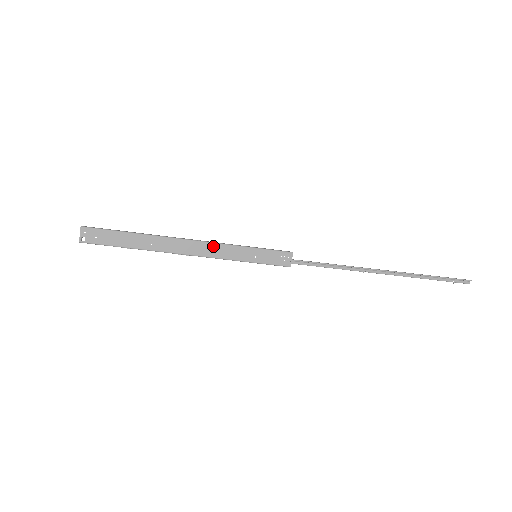
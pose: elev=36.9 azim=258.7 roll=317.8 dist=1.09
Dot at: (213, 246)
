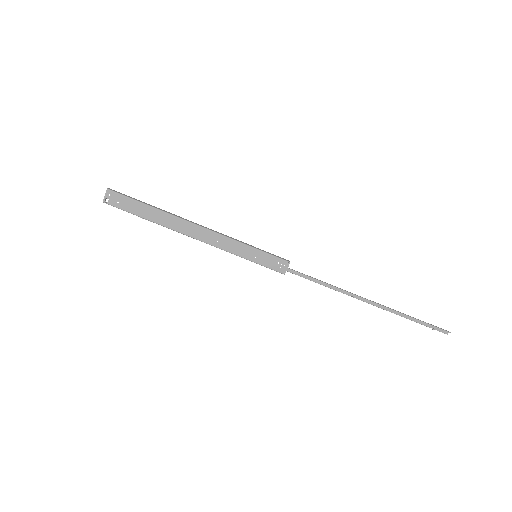
Dot at: (219, 237)
